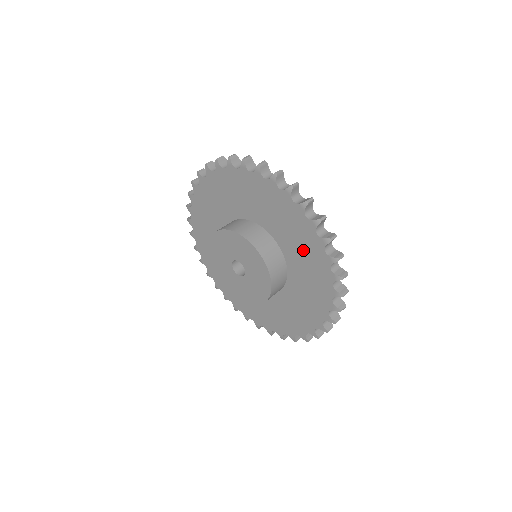
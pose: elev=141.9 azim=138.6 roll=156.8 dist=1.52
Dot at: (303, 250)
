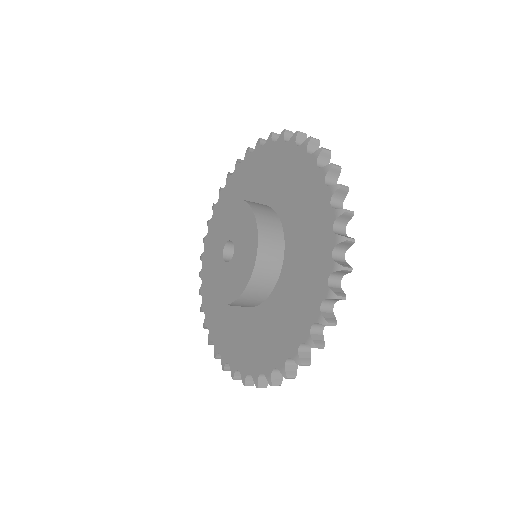
Dot at: (303, 201)
